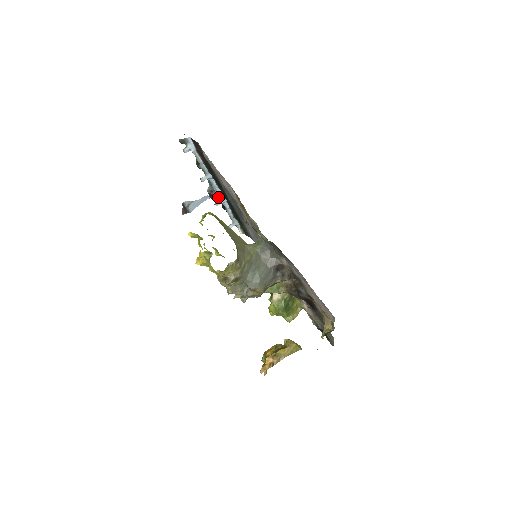
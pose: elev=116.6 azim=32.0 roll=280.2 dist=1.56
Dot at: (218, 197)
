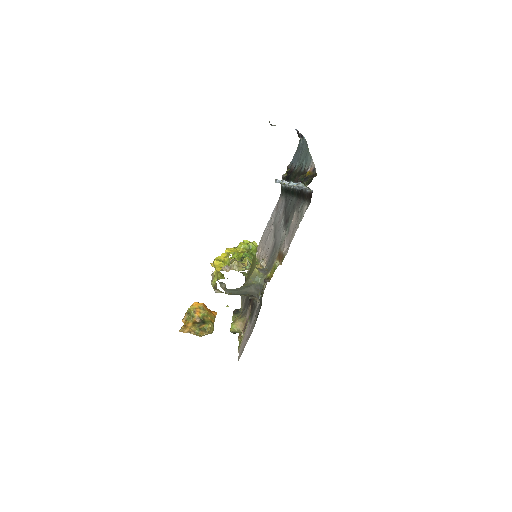
Dot at: (299, 148)
